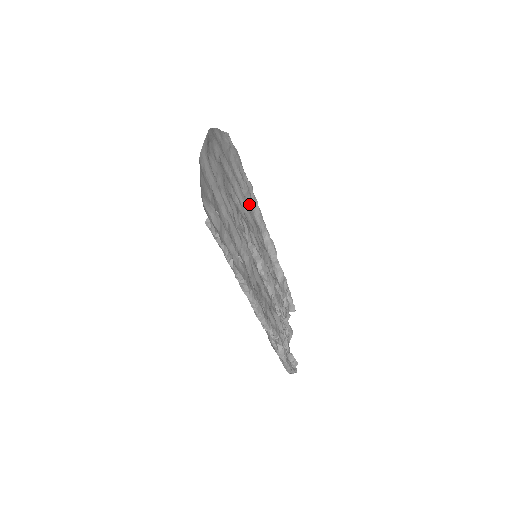
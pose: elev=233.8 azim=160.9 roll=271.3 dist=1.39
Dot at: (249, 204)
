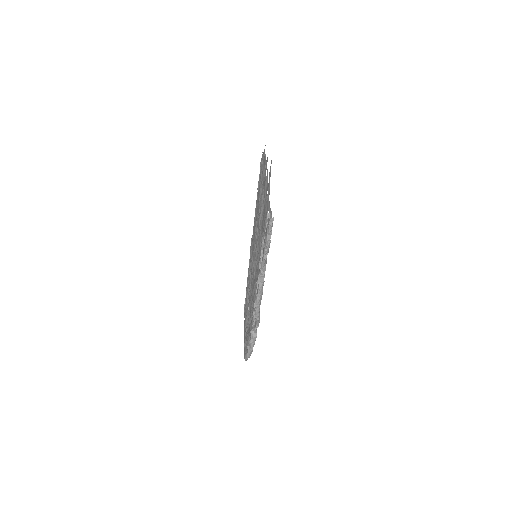
Dot at: occluded
